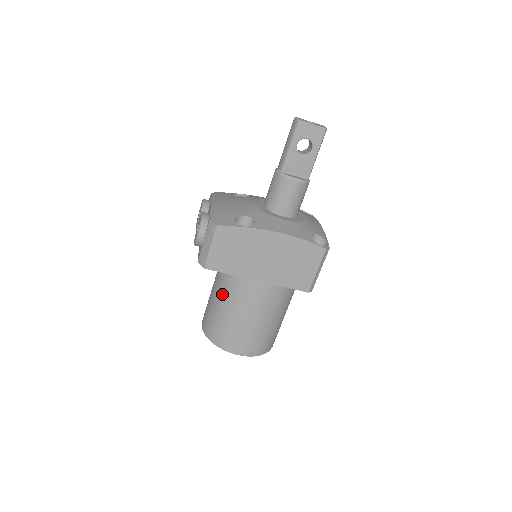
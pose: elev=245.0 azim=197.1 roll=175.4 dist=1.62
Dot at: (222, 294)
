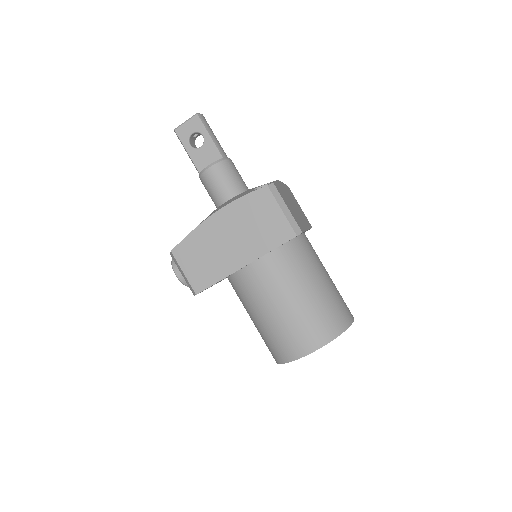
Dot at: (248, 310)
